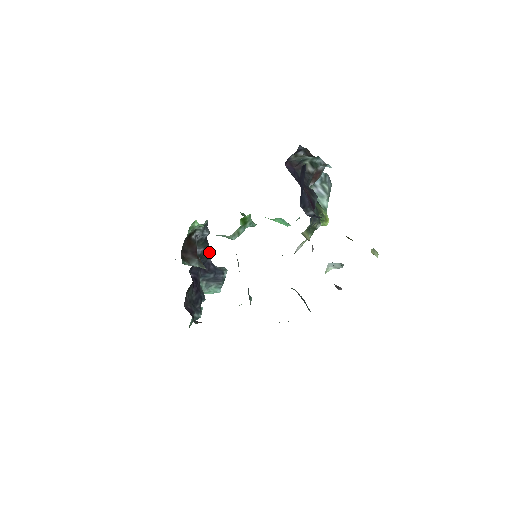
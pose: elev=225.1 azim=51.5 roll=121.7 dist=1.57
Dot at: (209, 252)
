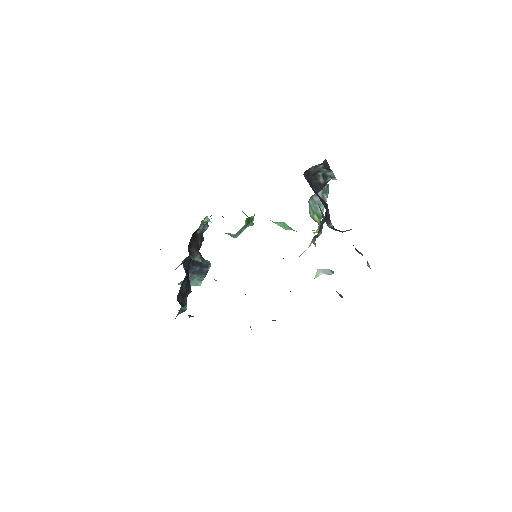
Dot at: (200, 245)
